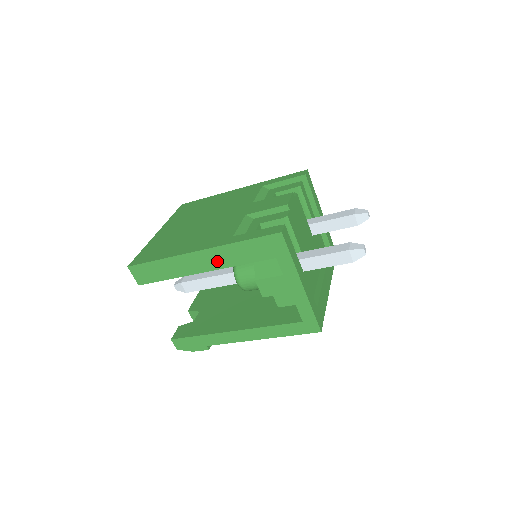
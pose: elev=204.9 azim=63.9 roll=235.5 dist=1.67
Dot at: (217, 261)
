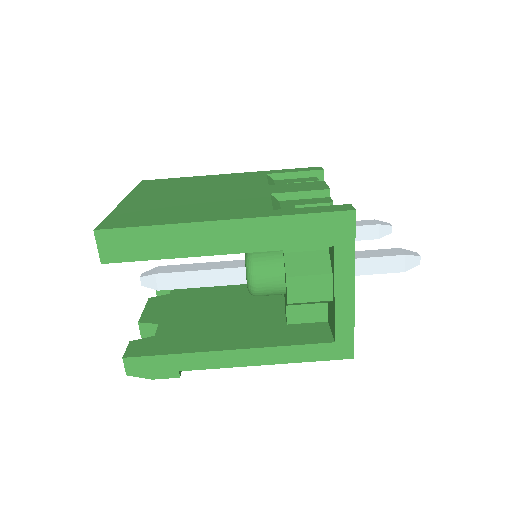
Dot at: (247, 240)
